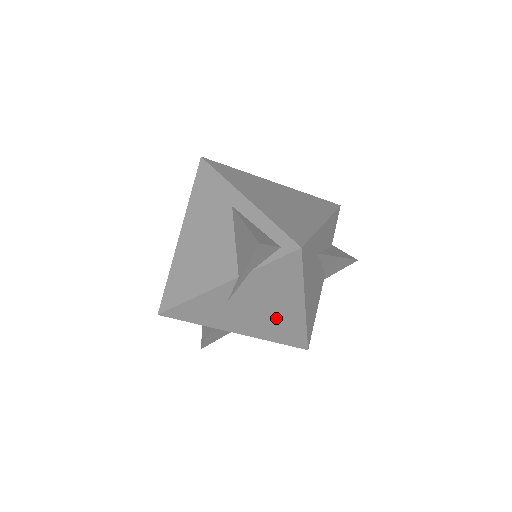
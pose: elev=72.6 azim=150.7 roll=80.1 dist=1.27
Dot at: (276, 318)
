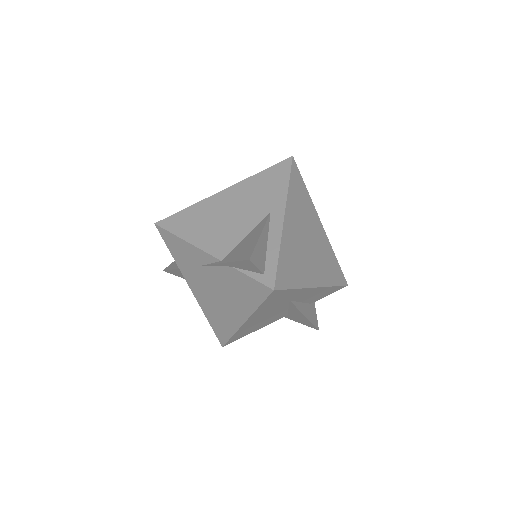
Dot at: (221, 308)
